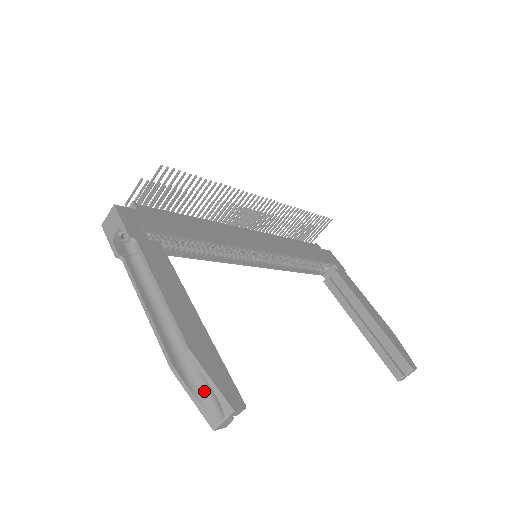
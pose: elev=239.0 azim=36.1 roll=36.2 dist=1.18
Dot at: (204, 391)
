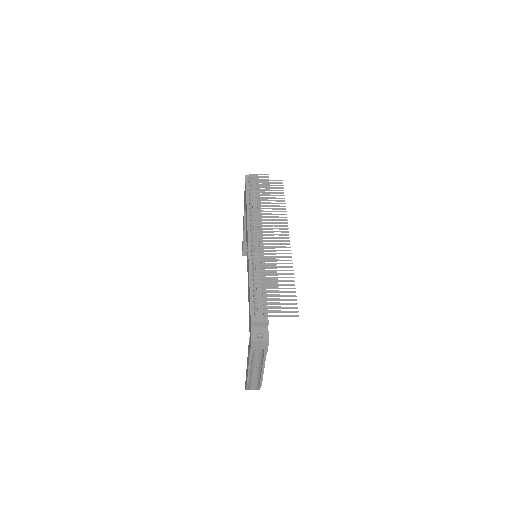
Dot at: (251, 385)
